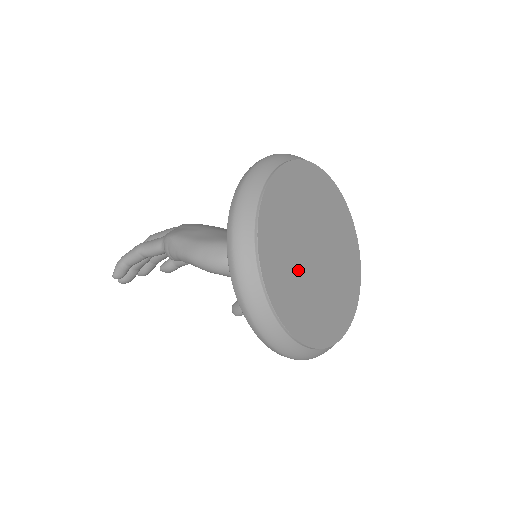
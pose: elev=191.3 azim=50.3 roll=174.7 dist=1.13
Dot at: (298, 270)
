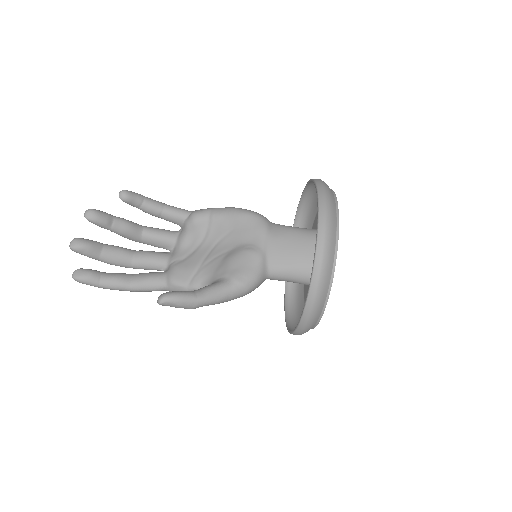
Dot at: occluded
